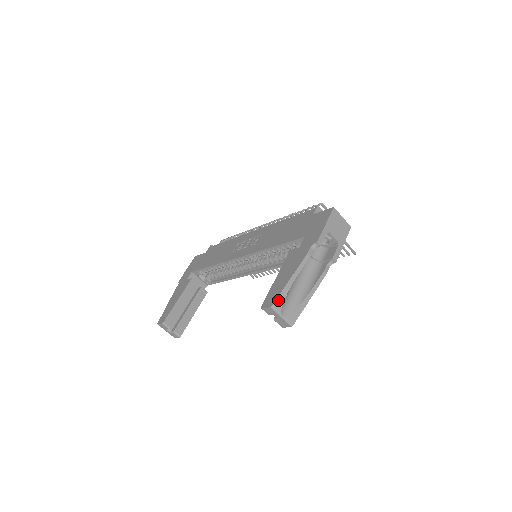
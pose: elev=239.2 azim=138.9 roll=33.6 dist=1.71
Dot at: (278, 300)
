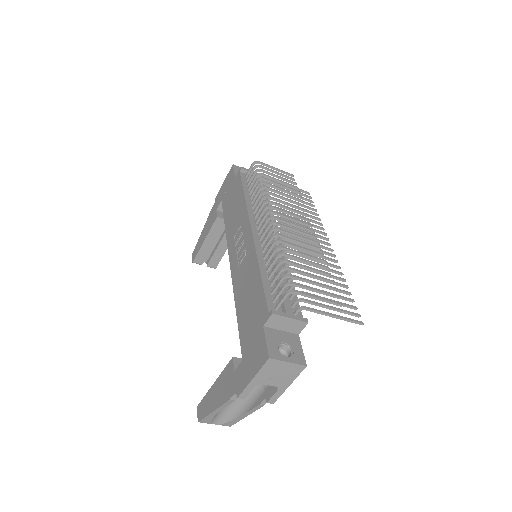
Dot at: (204, 420)
